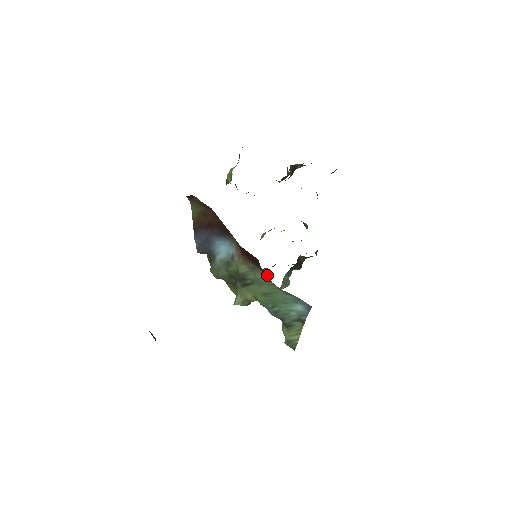
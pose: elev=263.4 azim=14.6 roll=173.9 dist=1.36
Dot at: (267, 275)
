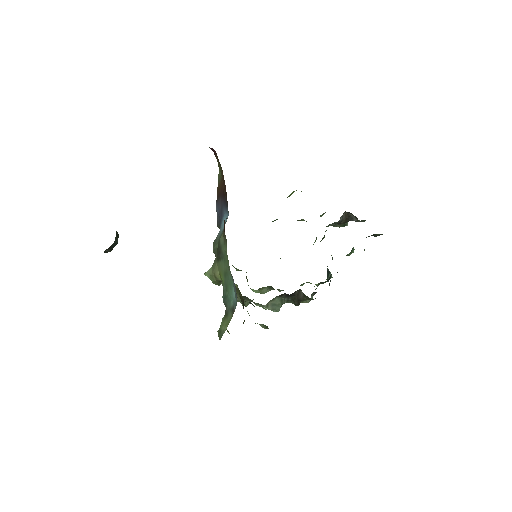
Dot at: occluded
